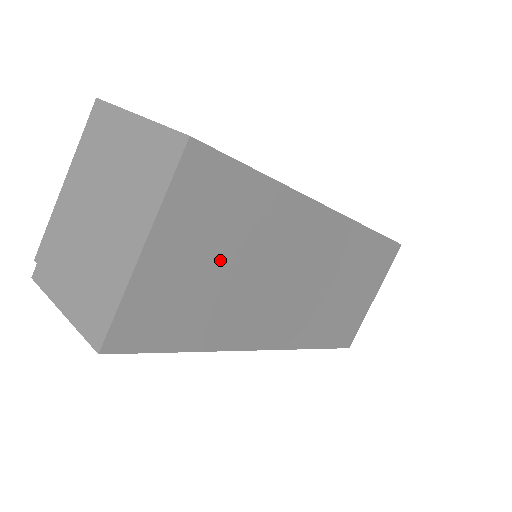
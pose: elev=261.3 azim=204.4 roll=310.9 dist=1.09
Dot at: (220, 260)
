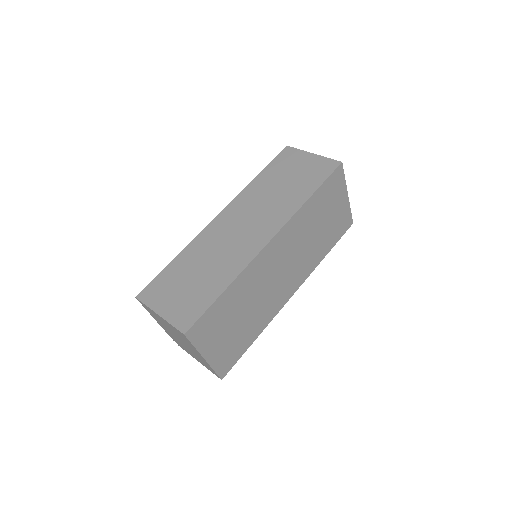
Dot at: (235, 322)
